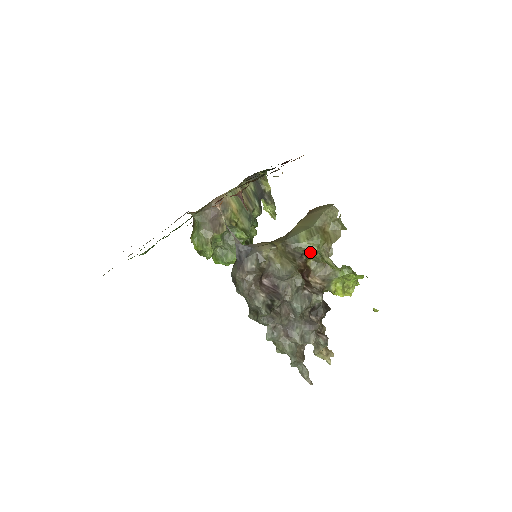
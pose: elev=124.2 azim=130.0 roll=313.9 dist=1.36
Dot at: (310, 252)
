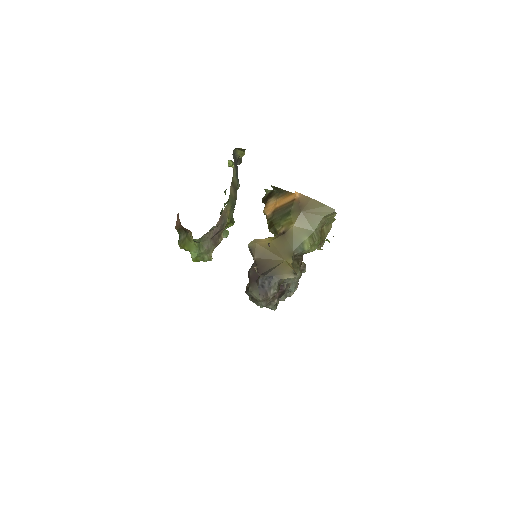
Dot at: occluded
